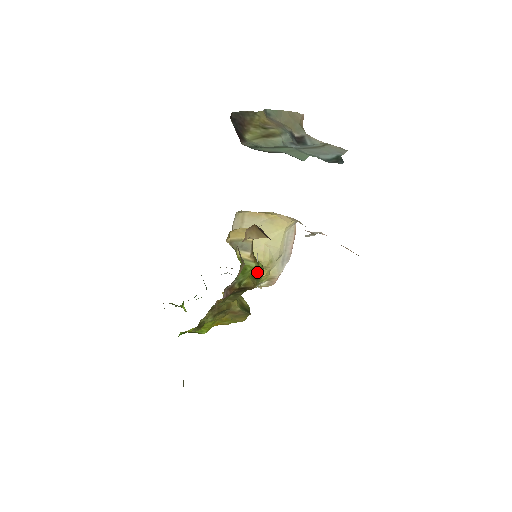
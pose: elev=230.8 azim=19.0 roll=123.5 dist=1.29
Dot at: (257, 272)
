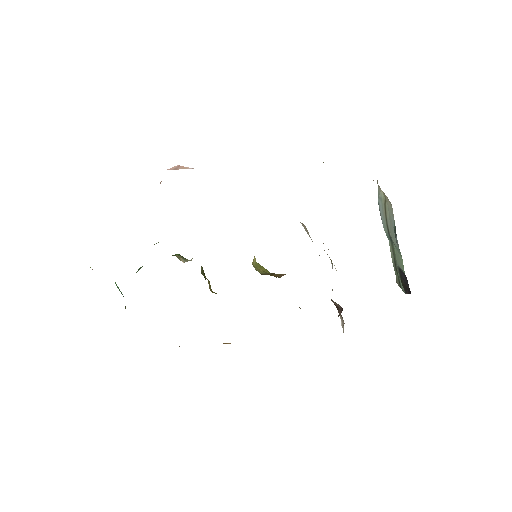
Dot at: occluded
